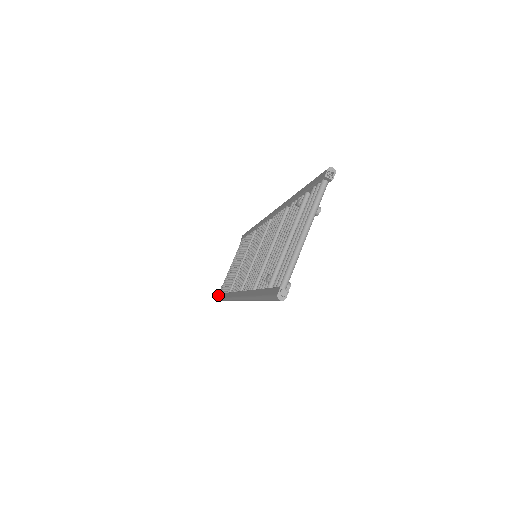
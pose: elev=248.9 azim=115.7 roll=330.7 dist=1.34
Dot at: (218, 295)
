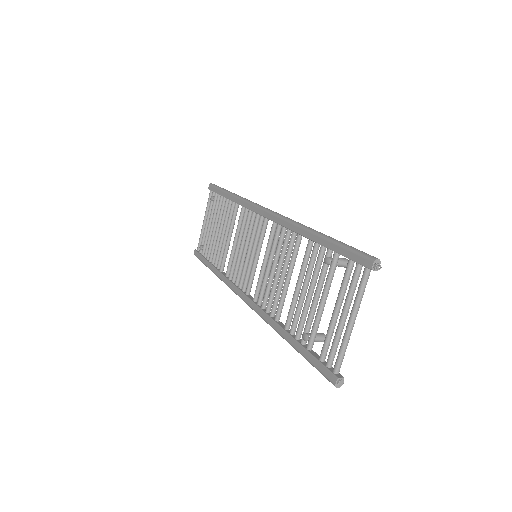
Dot at: (198, 255)
